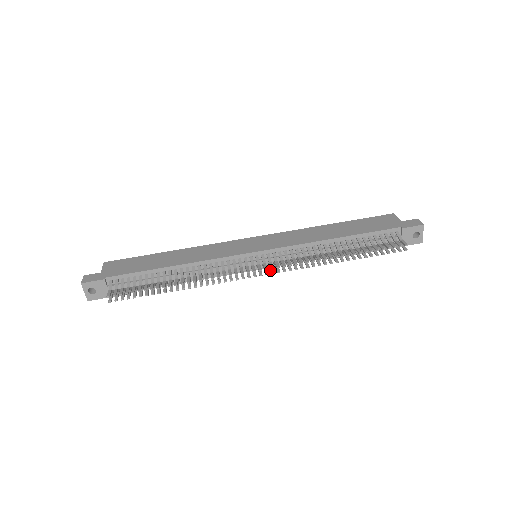
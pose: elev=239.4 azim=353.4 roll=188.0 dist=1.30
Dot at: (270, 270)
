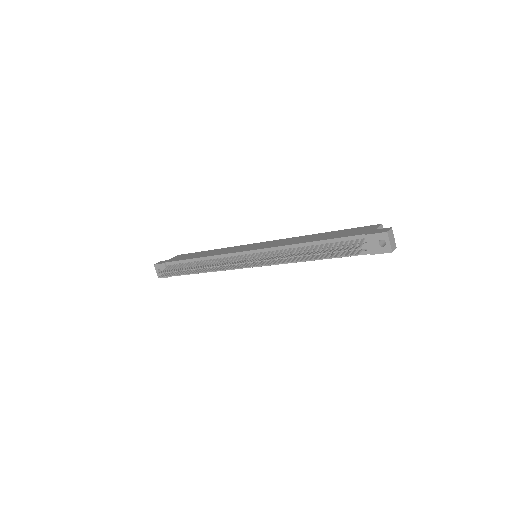
Dot at: (250, 265)
